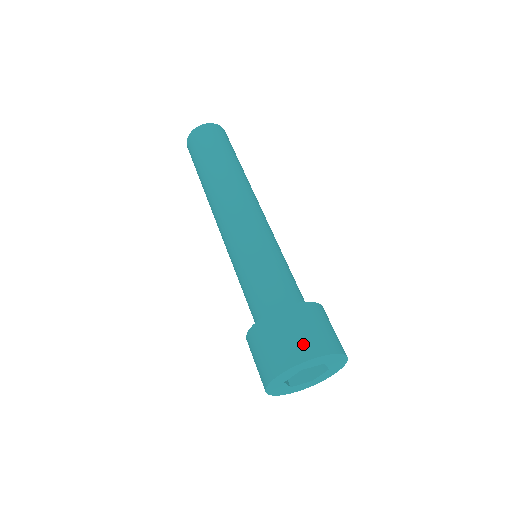
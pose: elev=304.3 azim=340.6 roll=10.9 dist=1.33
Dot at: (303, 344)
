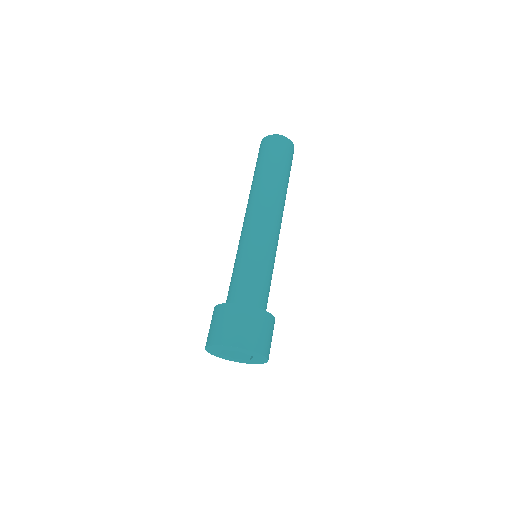
Dot at: (221, 333)
